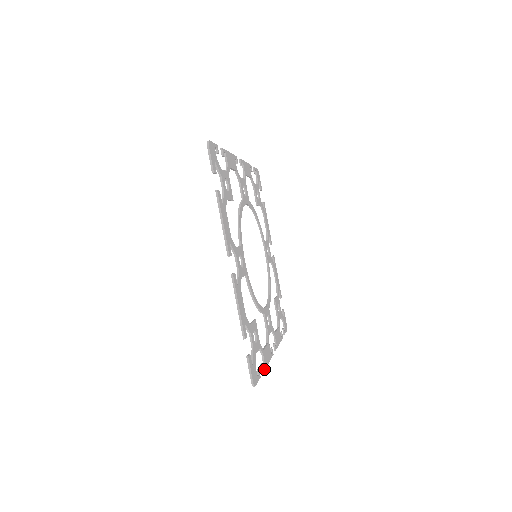
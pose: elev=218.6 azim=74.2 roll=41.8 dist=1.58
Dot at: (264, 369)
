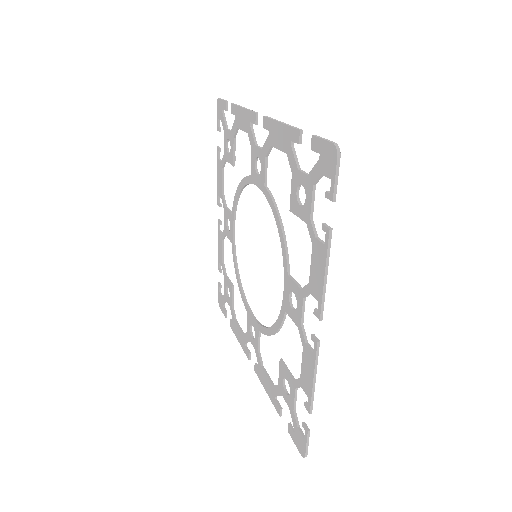
Dot at: (220, 266)
